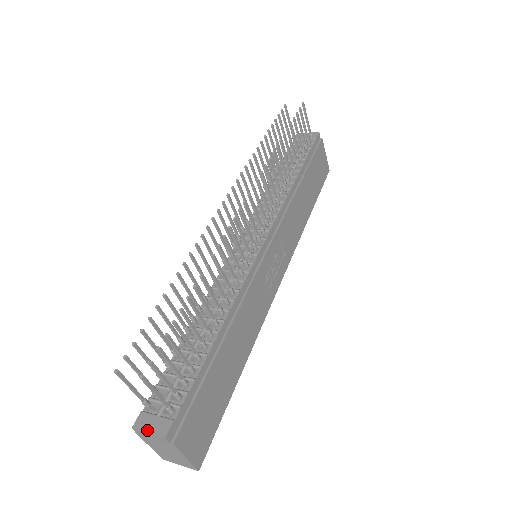
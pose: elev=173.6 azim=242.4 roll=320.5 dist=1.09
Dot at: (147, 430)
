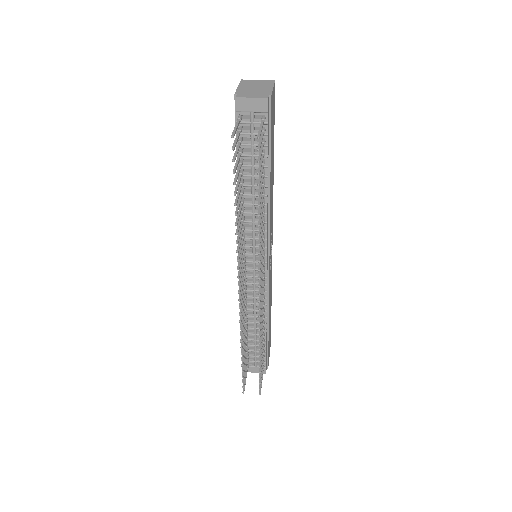
Dot at: (255, 372)
